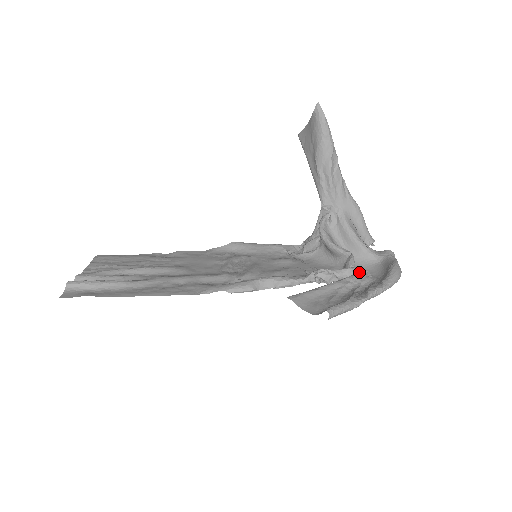
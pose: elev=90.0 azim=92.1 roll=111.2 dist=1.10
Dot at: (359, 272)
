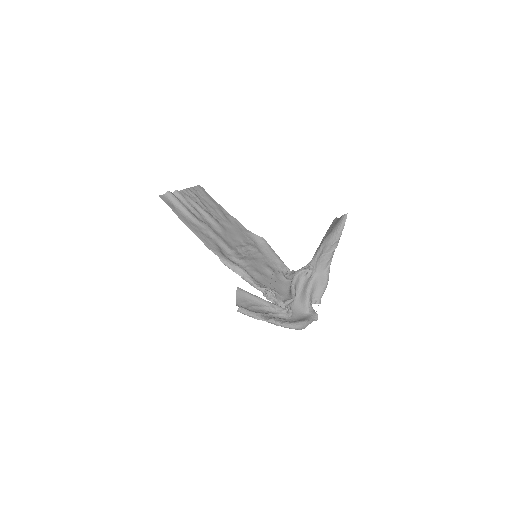
Dot at: (285, 309)
